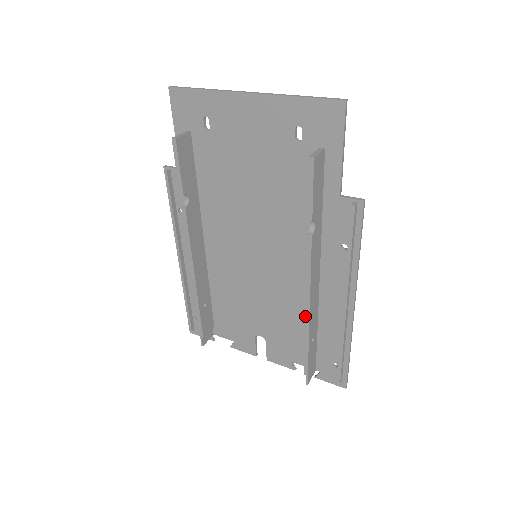
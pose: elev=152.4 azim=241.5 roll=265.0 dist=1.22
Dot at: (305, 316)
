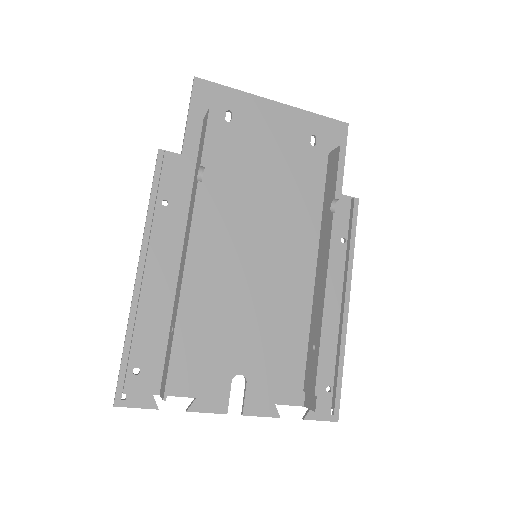
Dot at: (324, 306)
